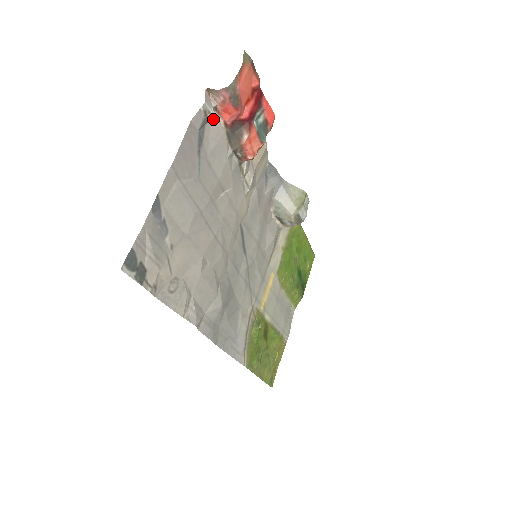
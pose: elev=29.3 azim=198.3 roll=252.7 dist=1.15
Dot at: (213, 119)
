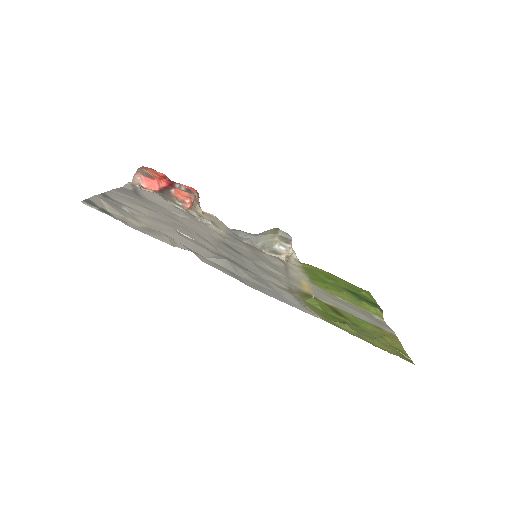
Dot at: (143, 190)
